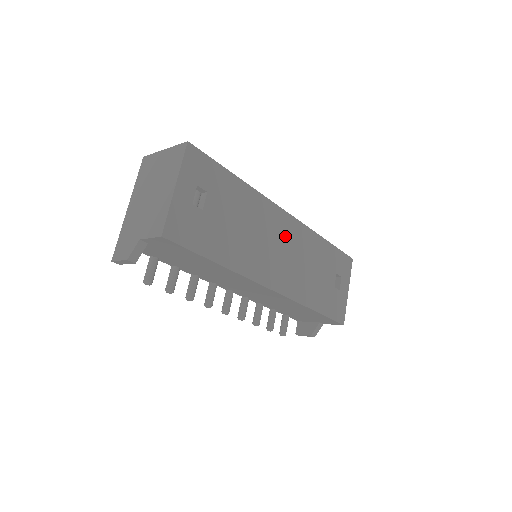
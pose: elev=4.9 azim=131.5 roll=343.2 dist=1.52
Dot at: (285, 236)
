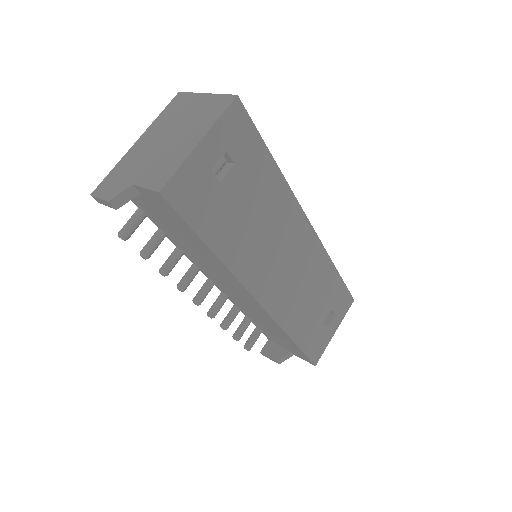
Dot at: (297, 248)
